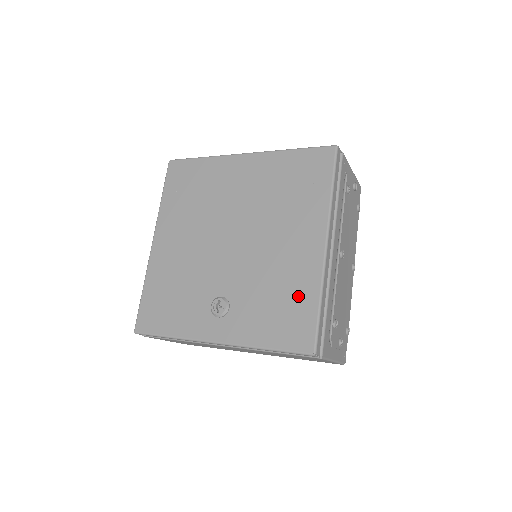
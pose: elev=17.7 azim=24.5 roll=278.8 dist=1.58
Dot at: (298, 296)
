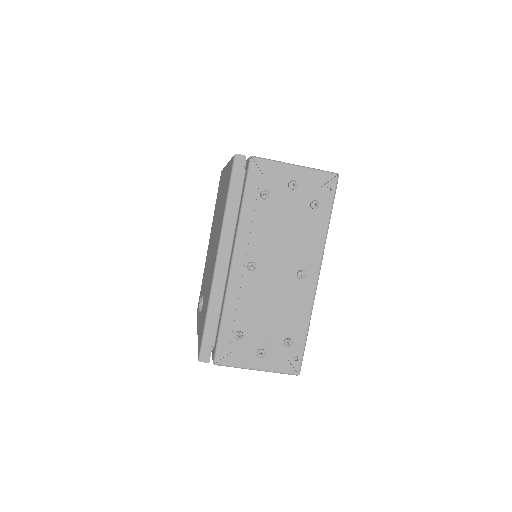
Dot at: occluded
